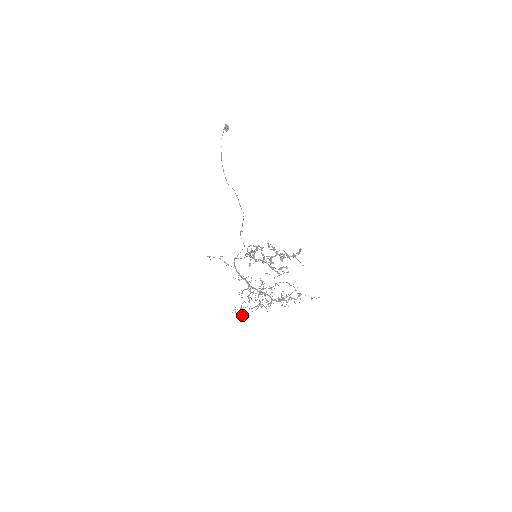
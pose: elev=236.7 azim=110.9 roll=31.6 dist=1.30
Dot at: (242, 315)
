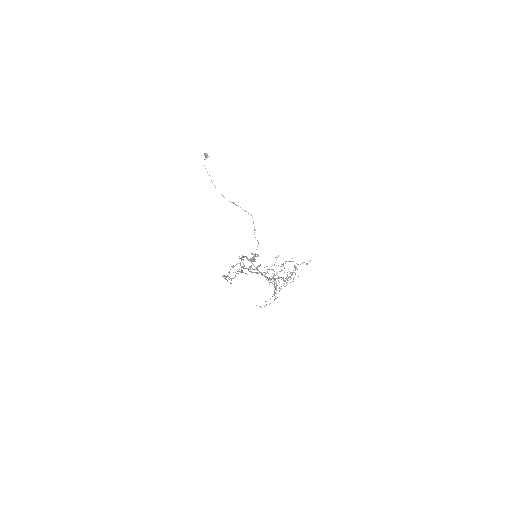
Dot at: occluded
